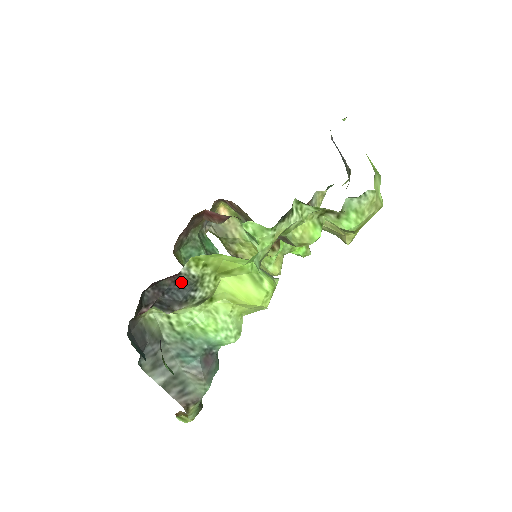
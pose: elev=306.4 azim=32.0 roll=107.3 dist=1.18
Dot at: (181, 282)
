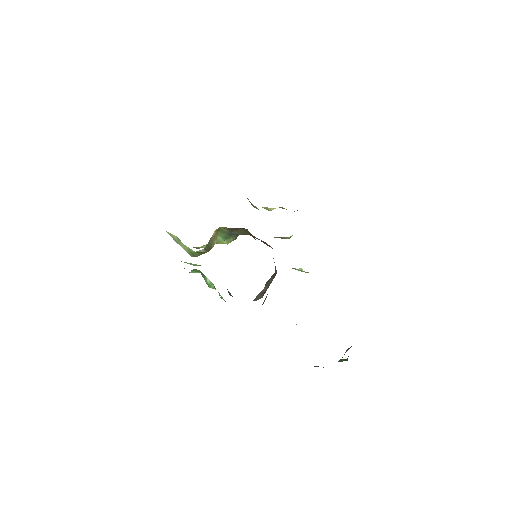
Dot at: occluded
